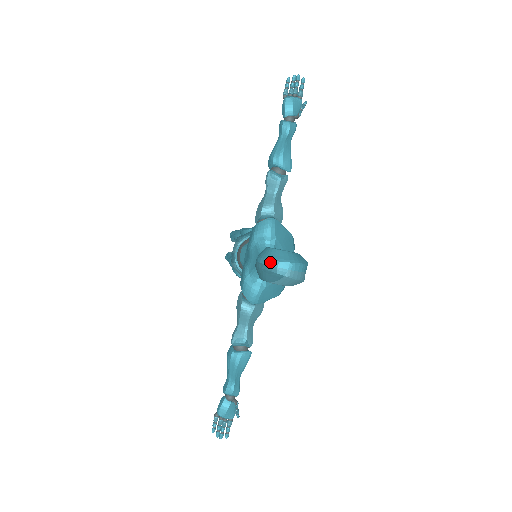
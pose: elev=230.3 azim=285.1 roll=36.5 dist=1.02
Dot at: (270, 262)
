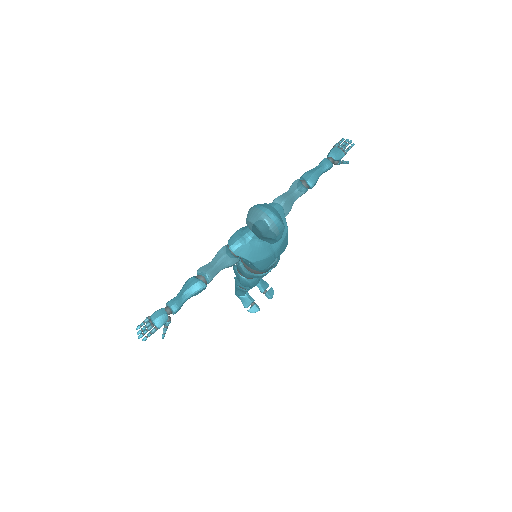
Dot at: (259, 206)
